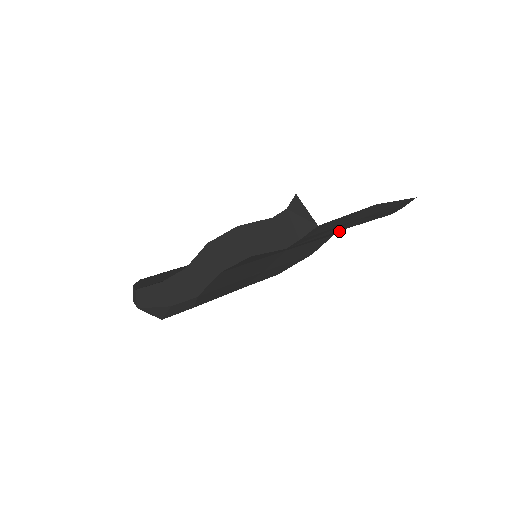
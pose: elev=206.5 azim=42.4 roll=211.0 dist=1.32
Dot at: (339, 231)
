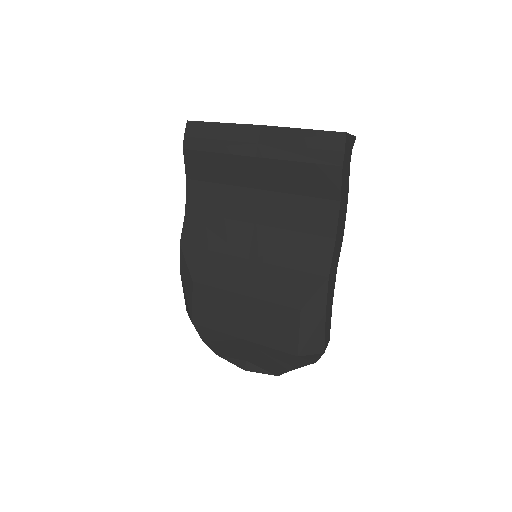
Dot at: (330, 225)
